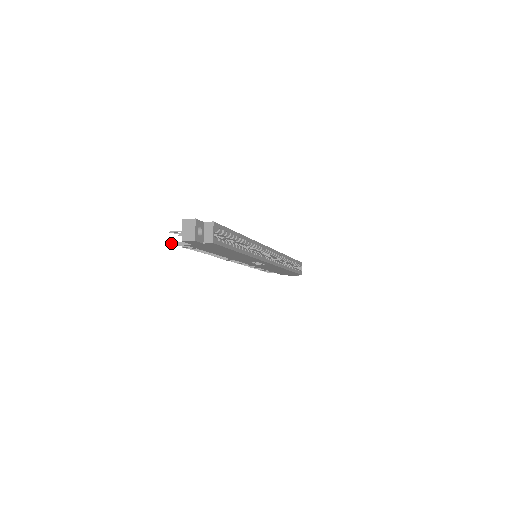
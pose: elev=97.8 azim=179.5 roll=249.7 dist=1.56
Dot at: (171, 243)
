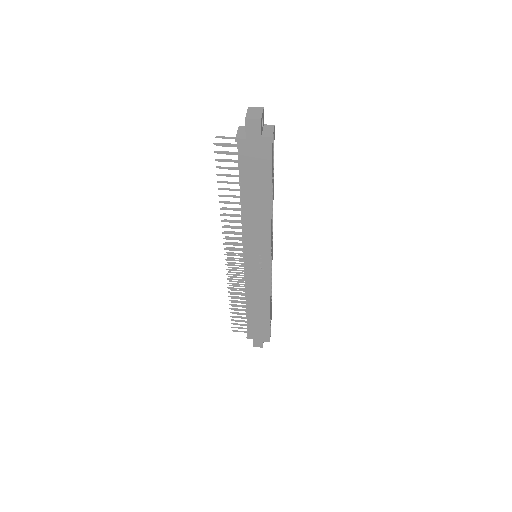
Dot at: (216, 143)
